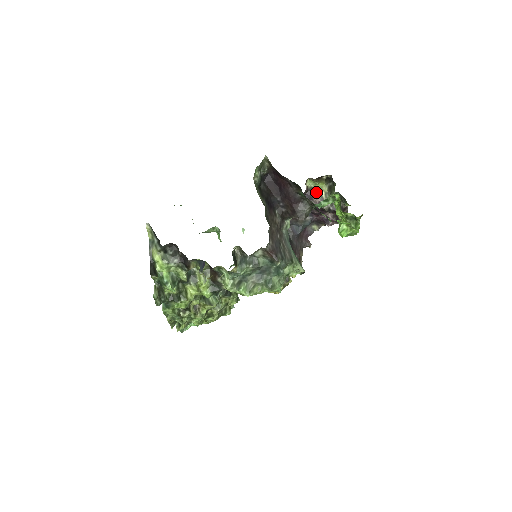
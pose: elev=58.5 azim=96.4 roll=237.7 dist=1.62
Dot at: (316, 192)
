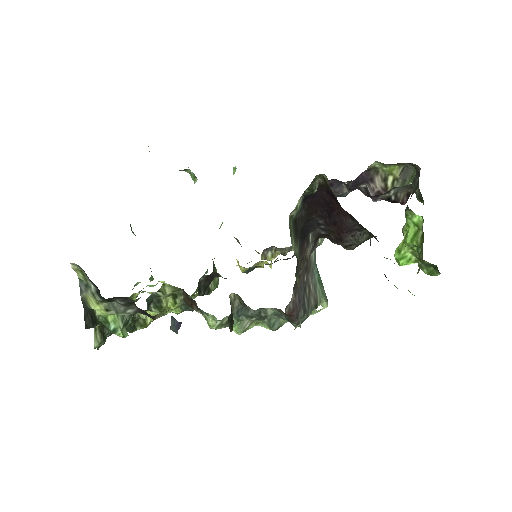
Dot at: (379, 176)
